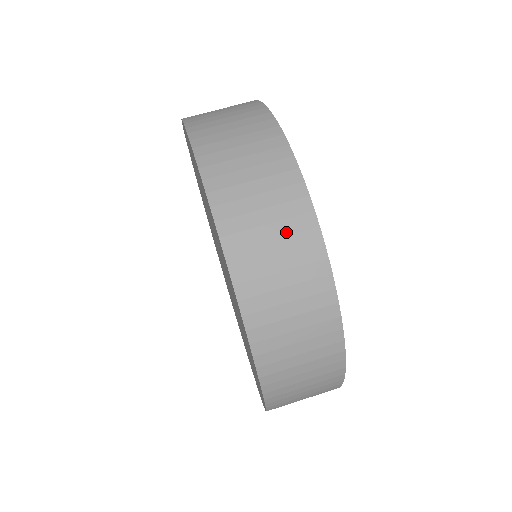
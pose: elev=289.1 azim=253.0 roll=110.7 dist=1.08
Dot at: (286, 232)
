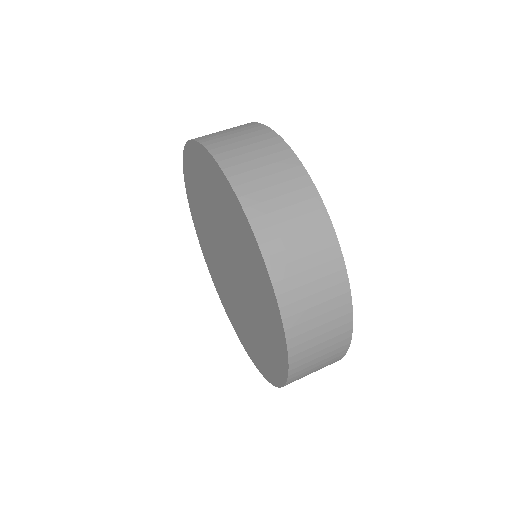
Dot at: (327, 298)
